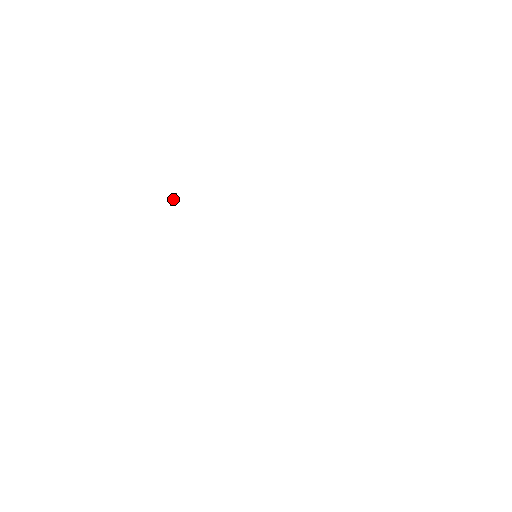
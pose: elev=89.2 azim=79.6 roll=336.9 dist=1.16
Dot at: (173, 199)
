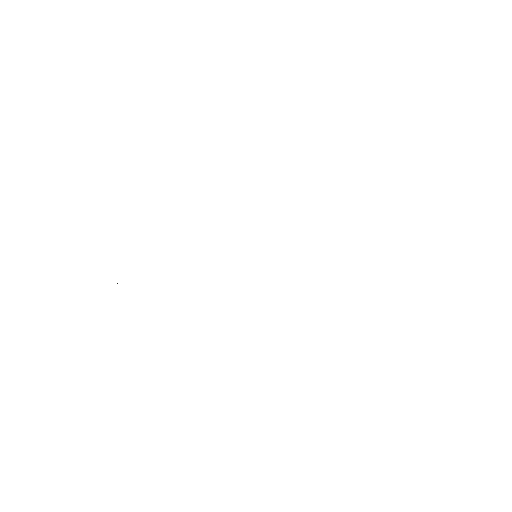
Dot at: occluded
